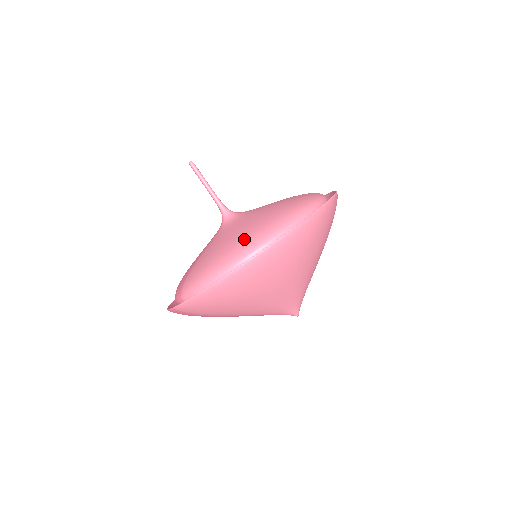
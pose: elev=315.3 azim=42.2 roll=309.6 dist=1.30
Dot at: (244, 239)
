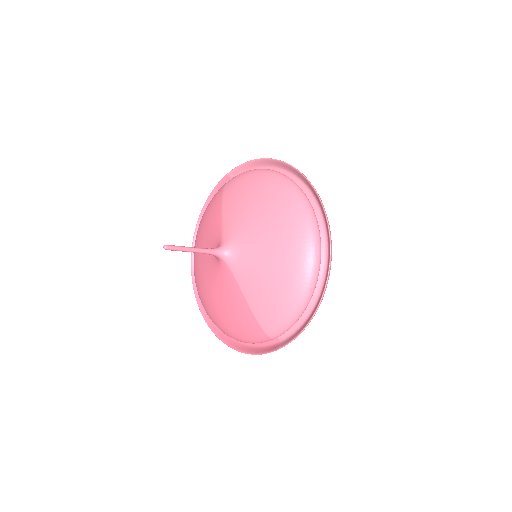
Dot at: (296, 264)
